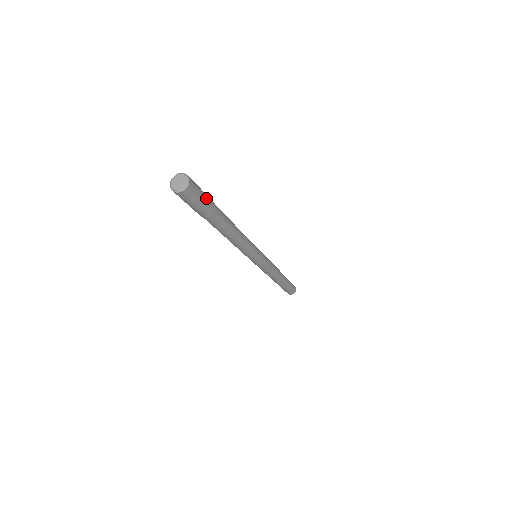
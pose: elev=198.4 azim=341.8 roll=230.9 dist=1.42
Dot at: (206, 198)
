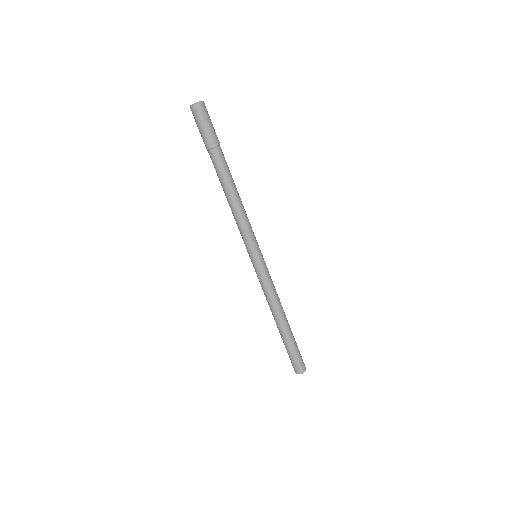
Dot at: (214, 129)
